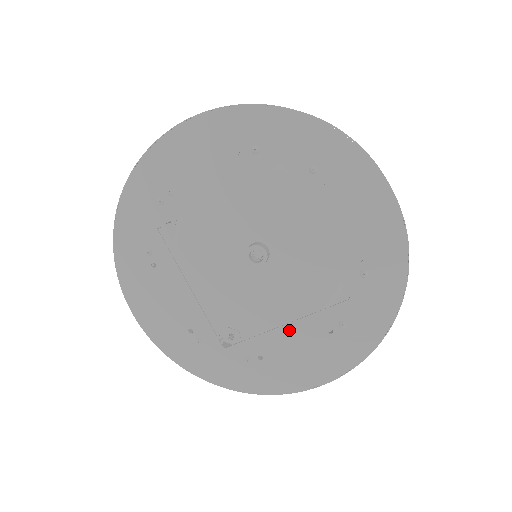
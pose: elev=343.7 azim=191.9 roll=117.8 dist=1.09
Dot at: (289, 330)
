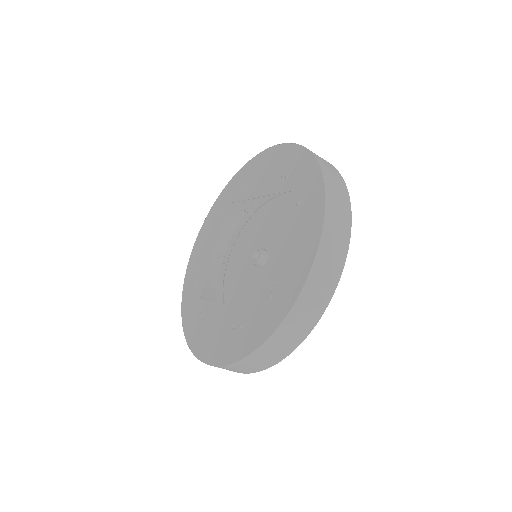
Dot at: (278, 247)
